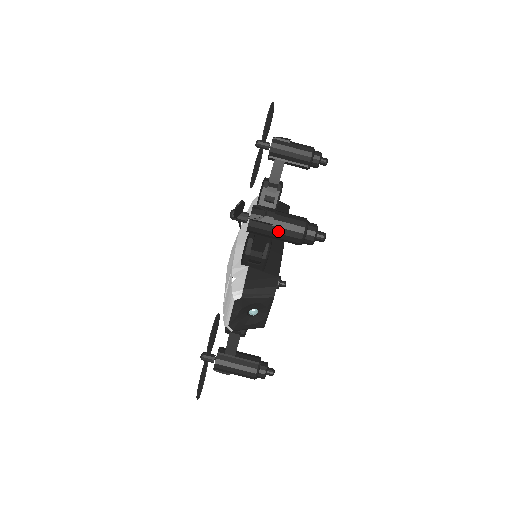
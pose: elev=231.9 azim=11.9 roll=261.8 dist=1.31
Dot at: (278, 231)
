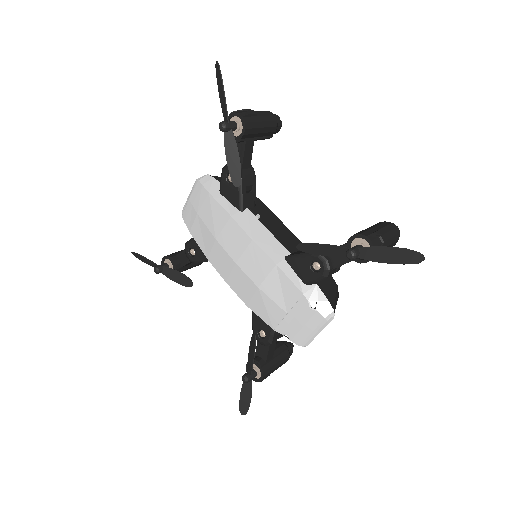
Dot at: occluded
